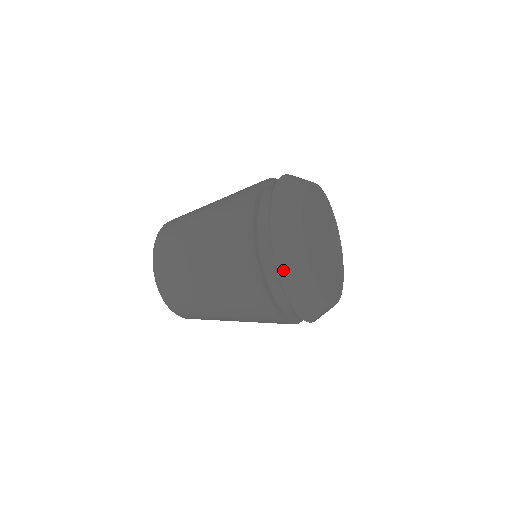
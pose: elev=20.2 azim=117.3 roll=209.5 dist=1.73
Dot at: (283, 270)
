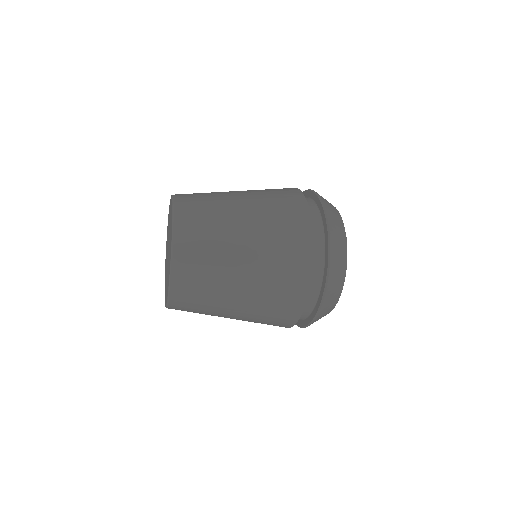
Dot at: occluded
